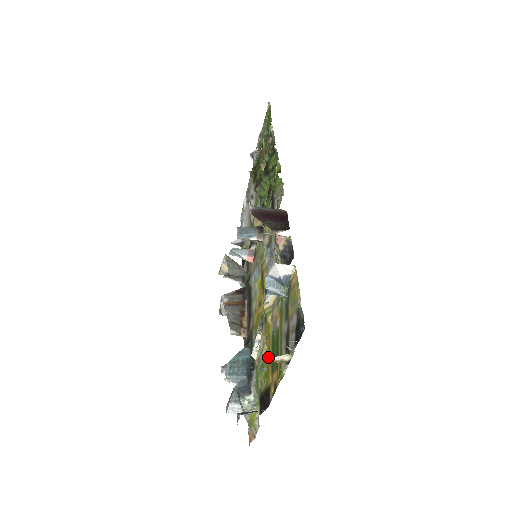
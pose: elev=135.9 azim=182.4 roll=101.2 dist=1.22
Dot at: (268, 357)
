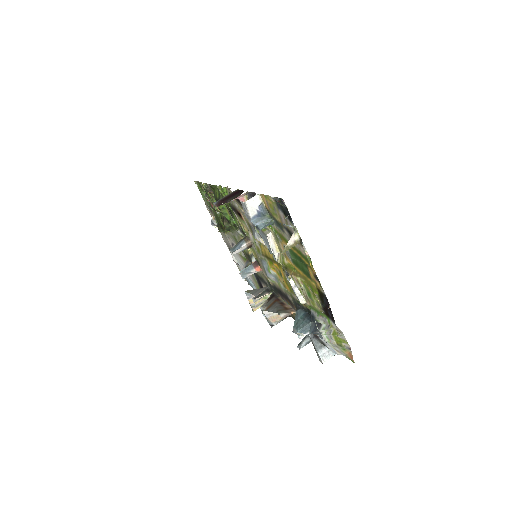
Dot at: (304, 279)
